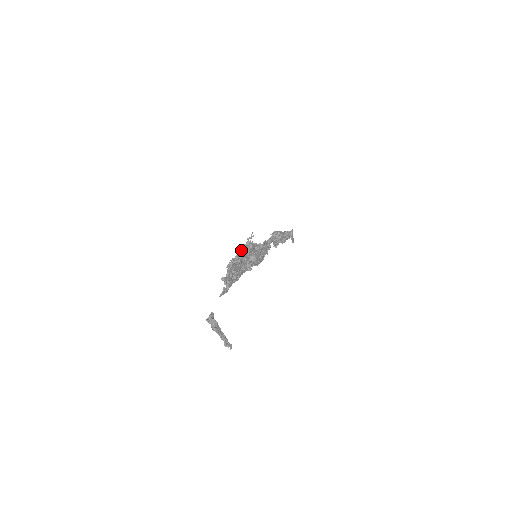
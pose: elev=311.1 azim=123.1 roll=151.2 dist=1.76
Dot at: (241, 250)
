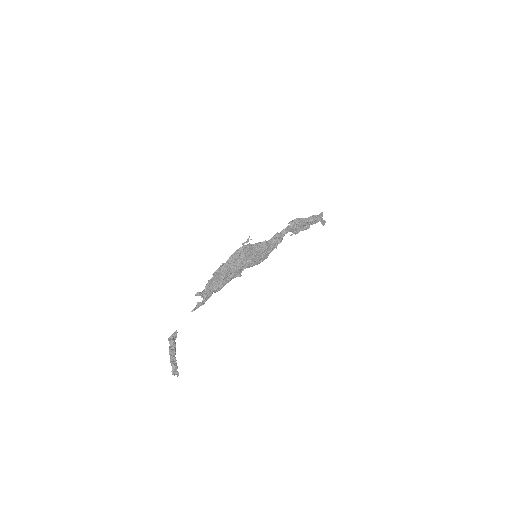
Dot at: (233, 255)
